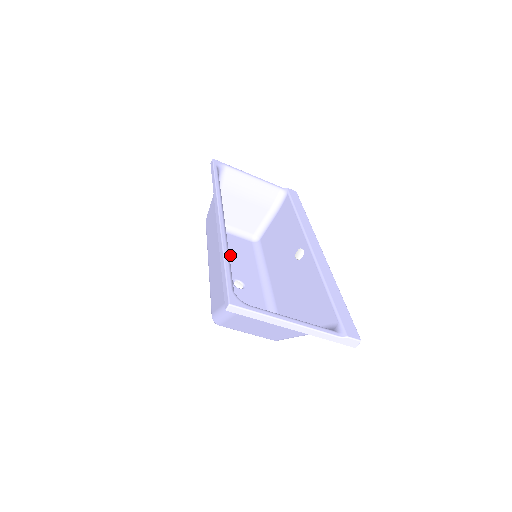
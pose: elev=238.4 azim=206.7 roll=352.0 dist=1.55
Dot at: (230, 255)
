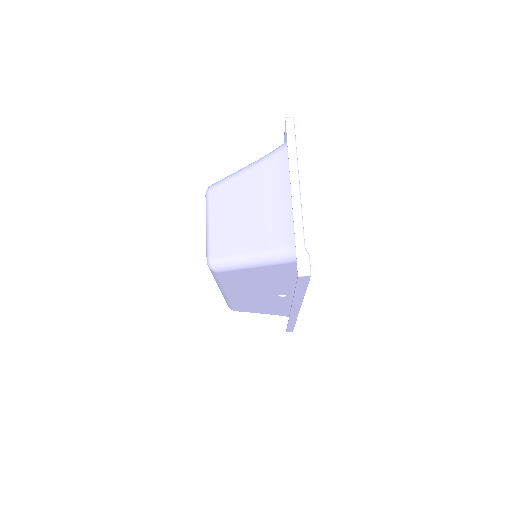
Dot at: occluded
